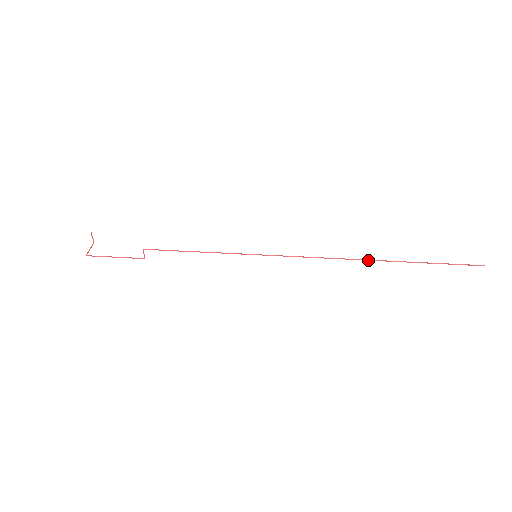
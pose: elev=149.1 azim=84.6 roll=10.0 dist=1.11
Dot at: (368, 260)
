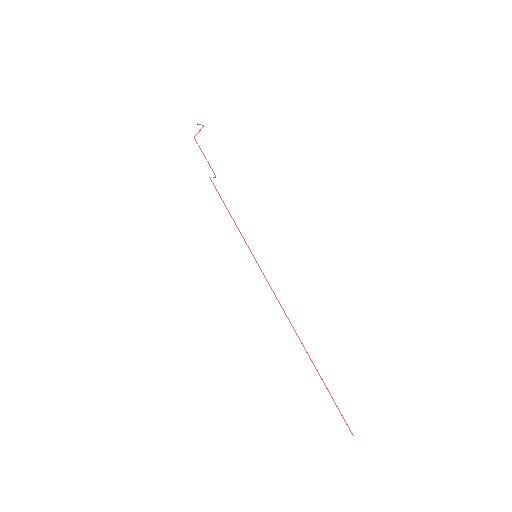
Dot at: (301, 342)
